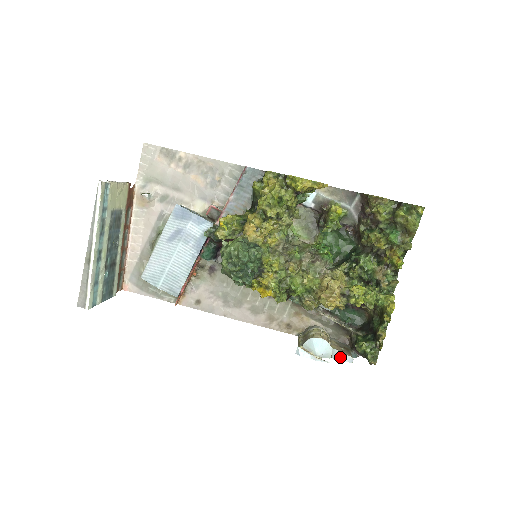
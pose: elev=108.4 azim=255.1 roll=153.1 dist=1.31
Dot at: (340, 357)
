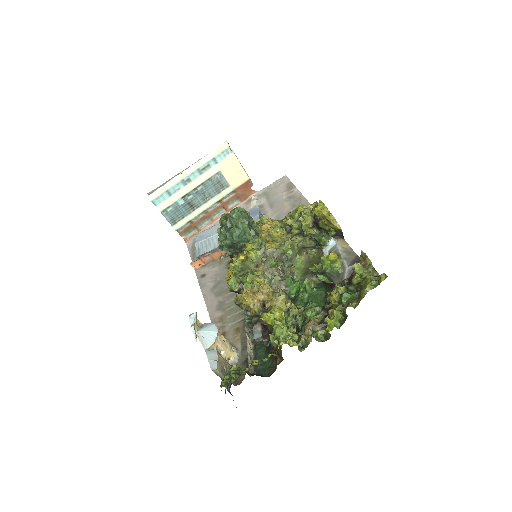
Dot at: (211, 358)
